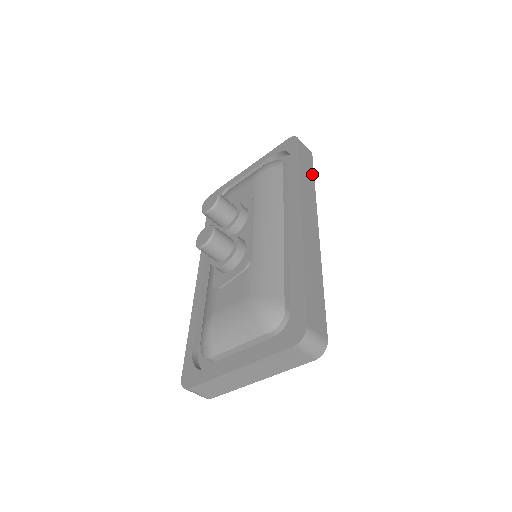
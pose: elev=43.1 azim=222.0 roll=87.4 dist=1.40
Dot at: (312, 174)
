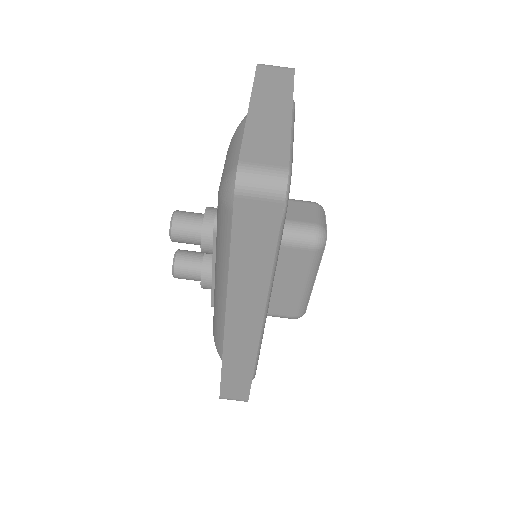
Dot at: occluded
